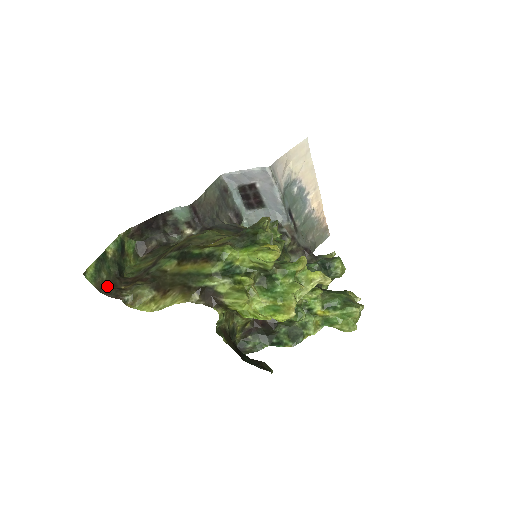
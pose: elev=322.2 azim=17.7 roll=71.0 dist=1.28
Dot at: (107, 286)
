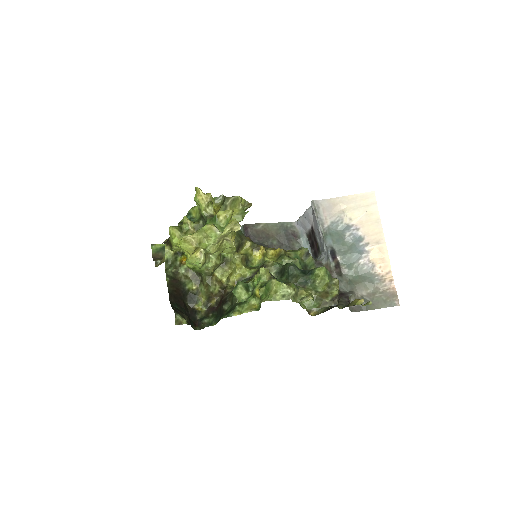
Dot at: (161, 259)
